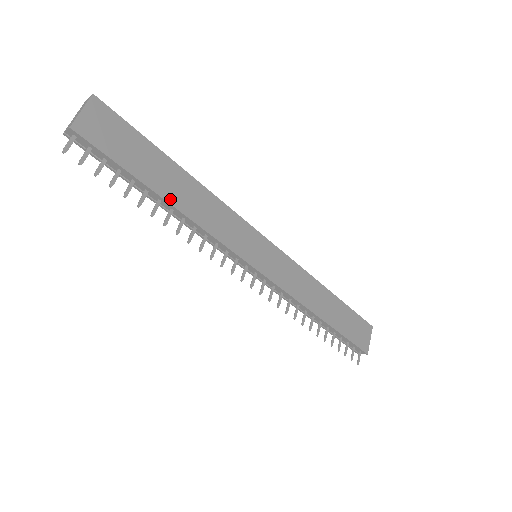
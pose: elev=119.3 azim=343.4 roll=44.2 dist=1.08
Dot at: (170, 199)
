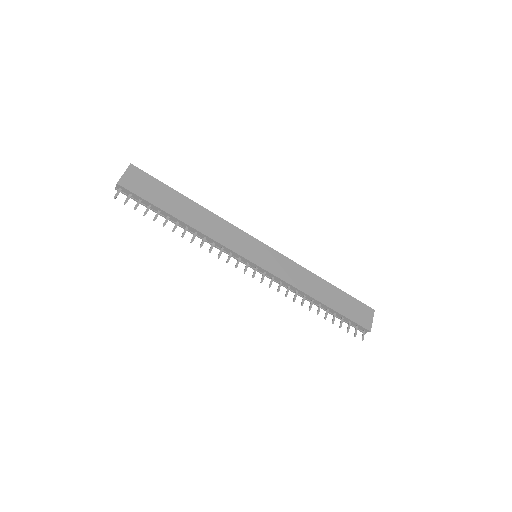
Dot at: (184, 220)
